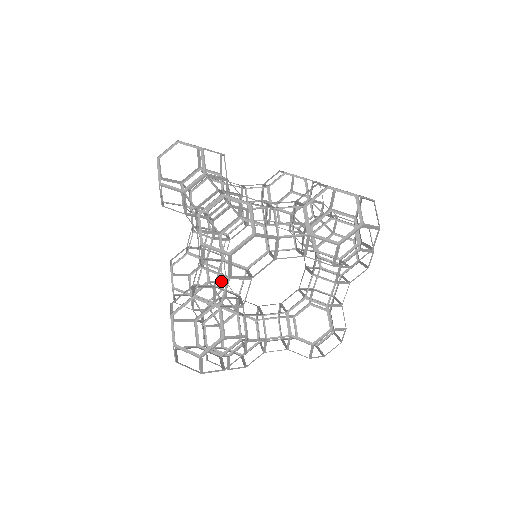
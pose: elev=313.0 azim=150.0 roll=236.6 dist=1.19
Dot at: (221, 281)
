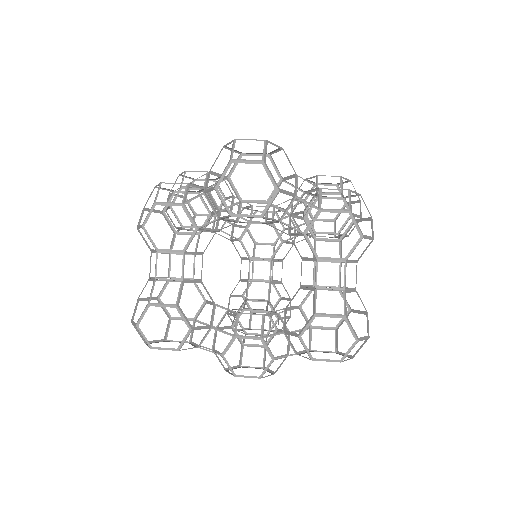
Dot at: (261, 299)
